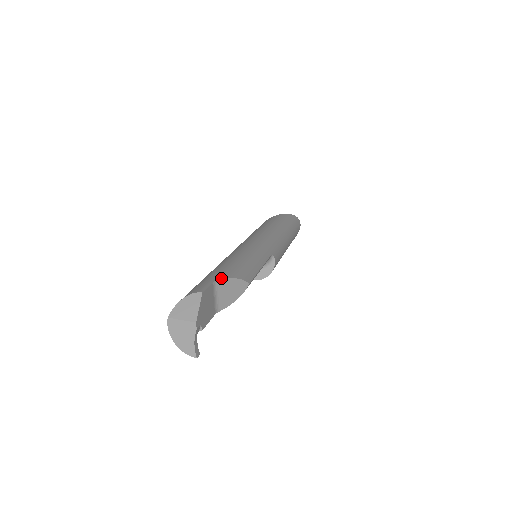
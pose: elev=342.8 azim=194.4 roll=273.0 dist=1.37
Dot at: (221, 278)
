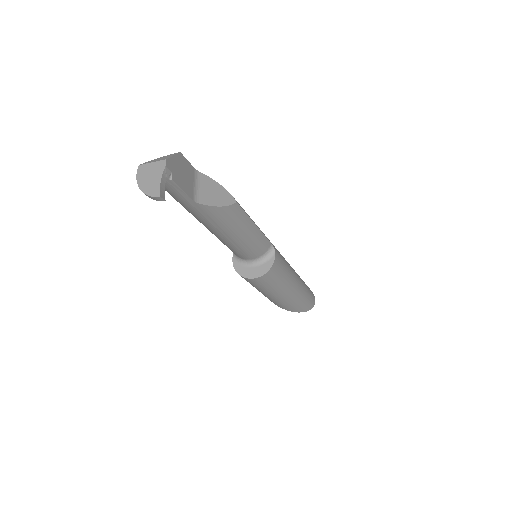
Dot at: (205, 175)
